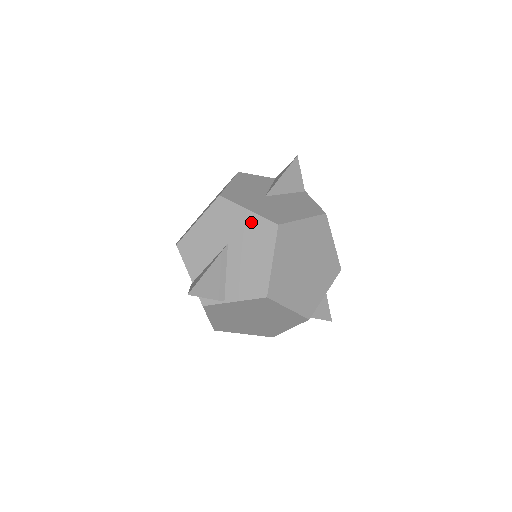
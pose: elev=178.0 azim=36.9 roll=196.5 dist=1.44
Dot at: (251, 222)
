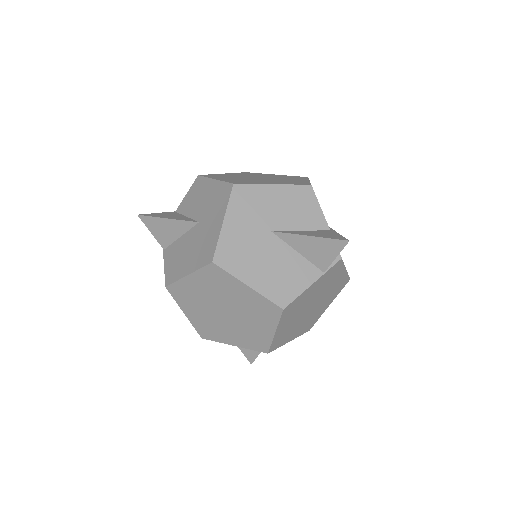
Dot at: (214, 232)
